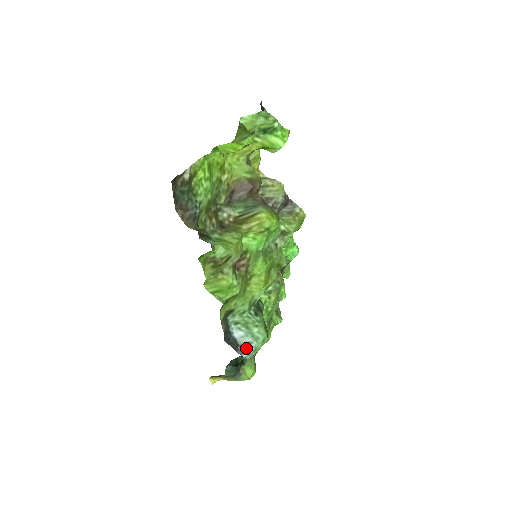
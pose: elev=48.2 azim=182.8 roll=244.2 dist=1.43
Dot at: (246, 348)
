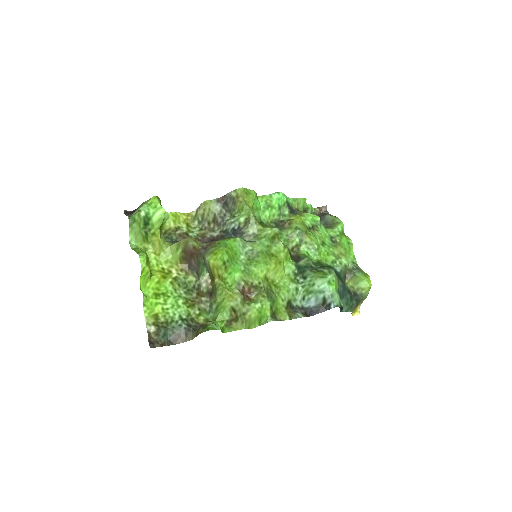
Dot at: (327, 302)
